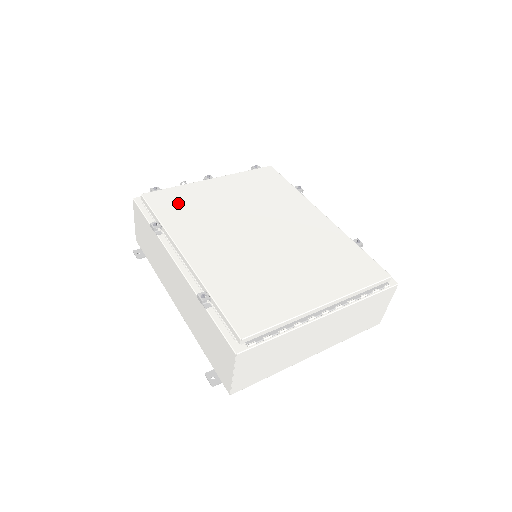
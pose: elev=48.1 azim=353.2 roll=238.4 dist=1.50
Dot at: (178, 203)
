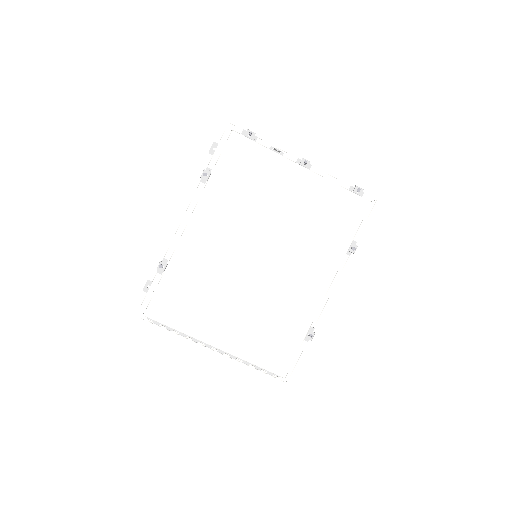
Dot at: (245, 169)
